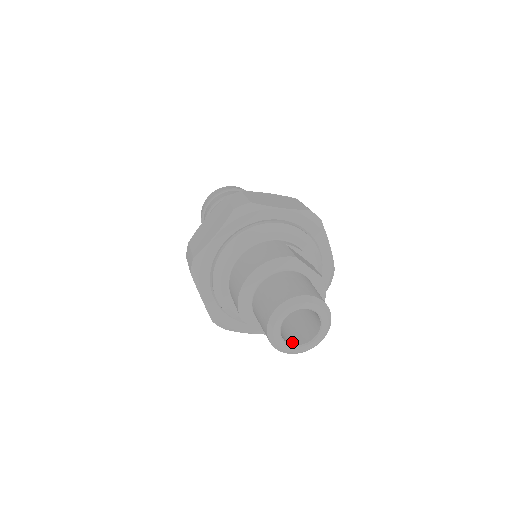
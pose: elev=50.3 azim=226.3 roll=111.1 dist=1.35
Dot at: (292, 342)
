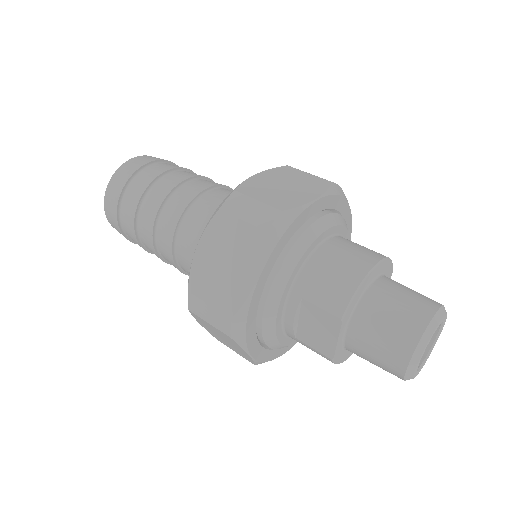
Dot at: occluded
